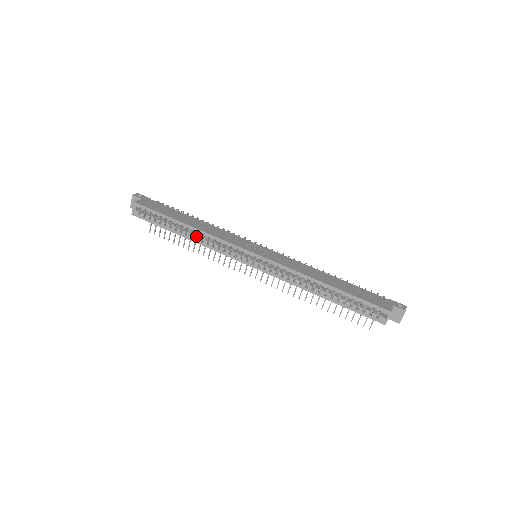
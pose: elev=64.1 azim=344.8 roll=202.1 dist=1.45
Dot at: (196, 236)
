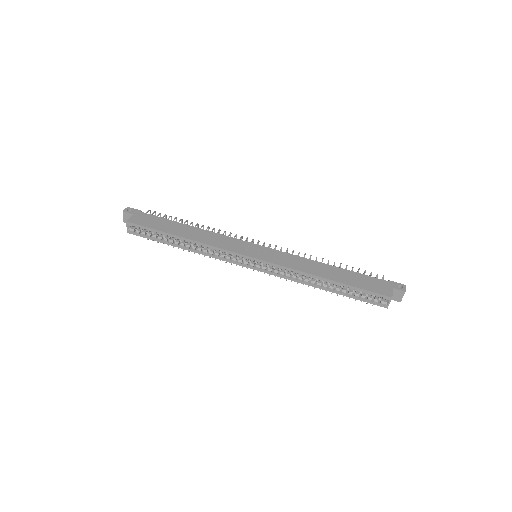
Dot at: (195, 247)
